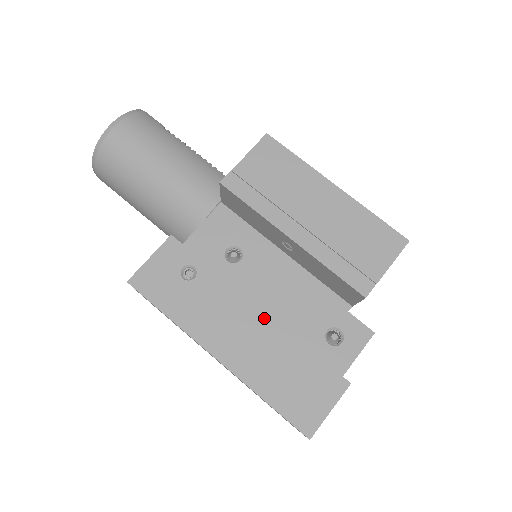
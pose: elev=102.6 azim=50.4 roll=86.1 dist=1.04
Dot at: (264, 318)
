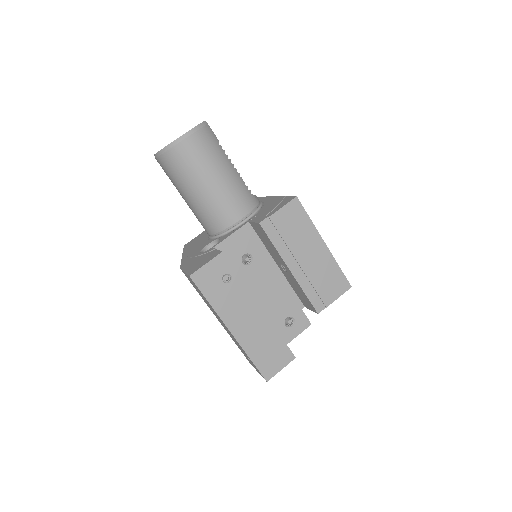
Dot at: (262, 314)
